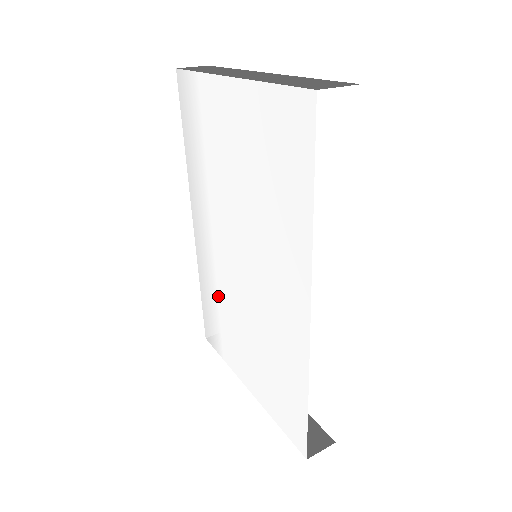
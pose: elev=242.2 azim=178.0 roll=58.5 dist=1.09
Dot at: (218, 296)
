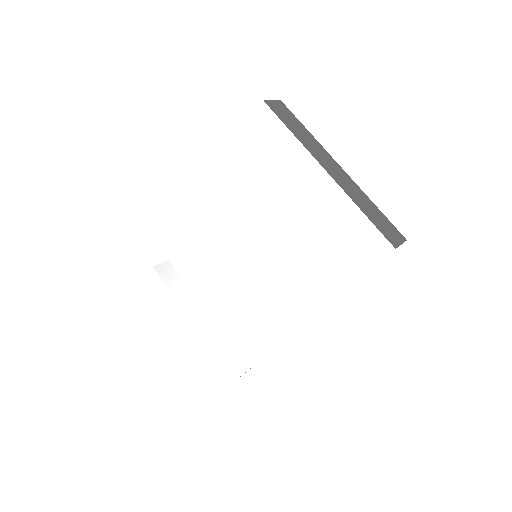
Dot at: (198, 257)
